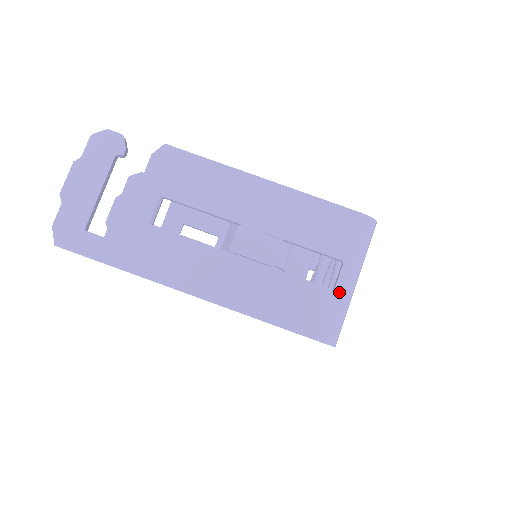
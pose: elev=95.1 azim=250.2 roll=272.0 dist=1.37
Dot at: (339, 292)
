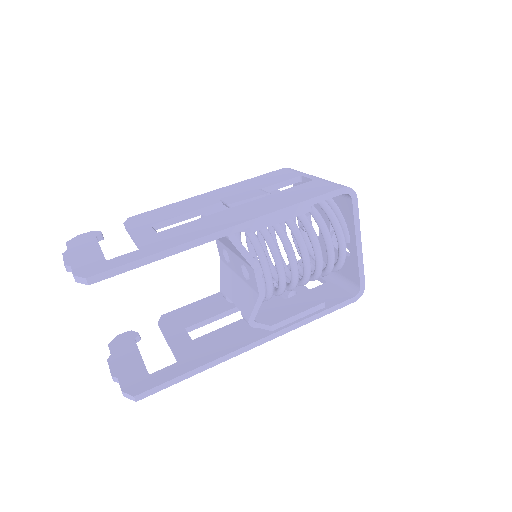
Dot at: (317, 179)
